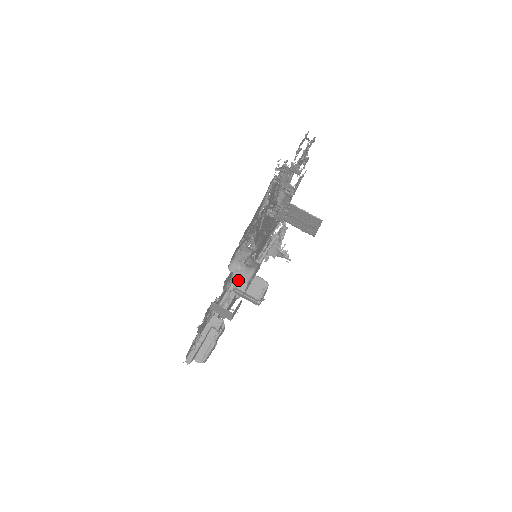
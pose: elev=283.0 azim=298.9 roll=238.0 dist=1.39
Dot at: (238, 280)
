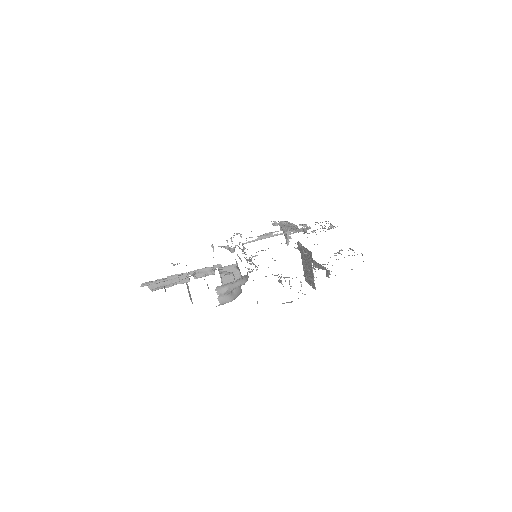
Dot at: (226, 266)
